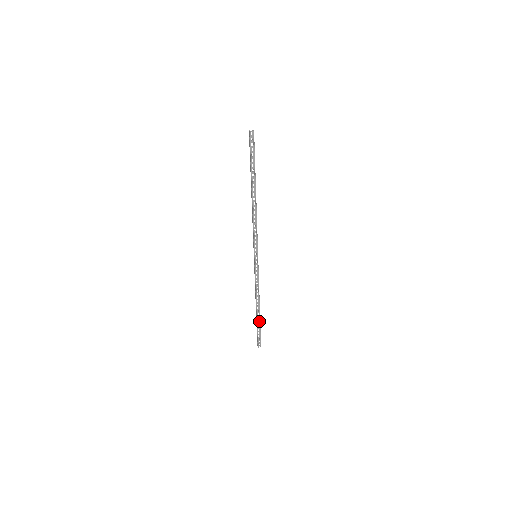
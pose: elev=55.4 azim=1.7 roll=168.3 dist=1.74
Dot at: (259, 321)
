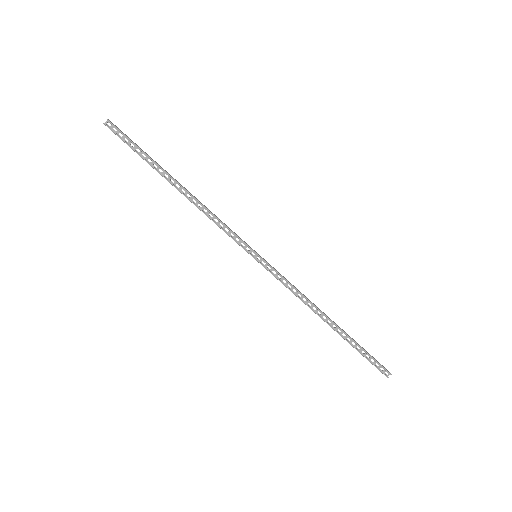
Dot at: (350, 339)
